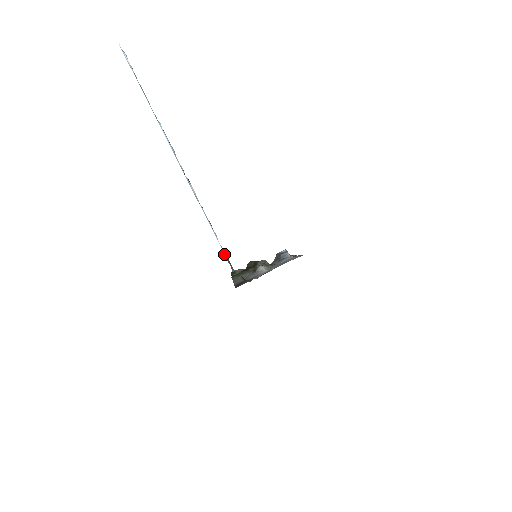
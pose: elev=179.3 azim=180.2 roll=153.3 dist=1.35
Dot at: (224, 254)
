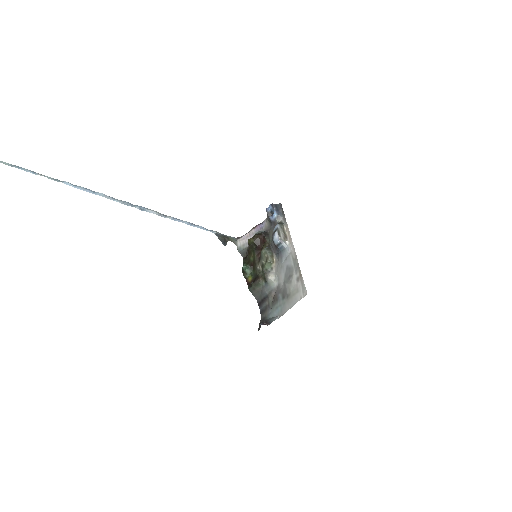
Dot at: occluded
